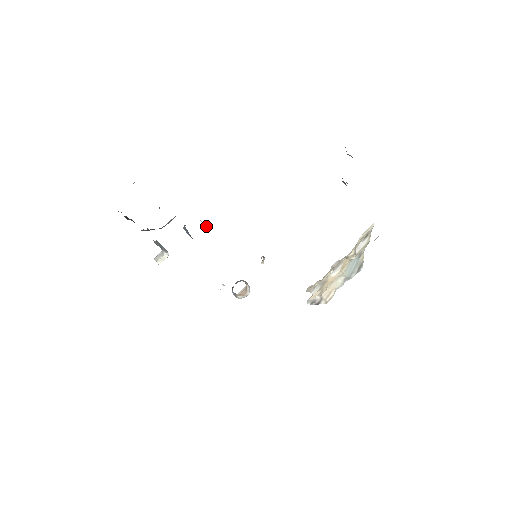
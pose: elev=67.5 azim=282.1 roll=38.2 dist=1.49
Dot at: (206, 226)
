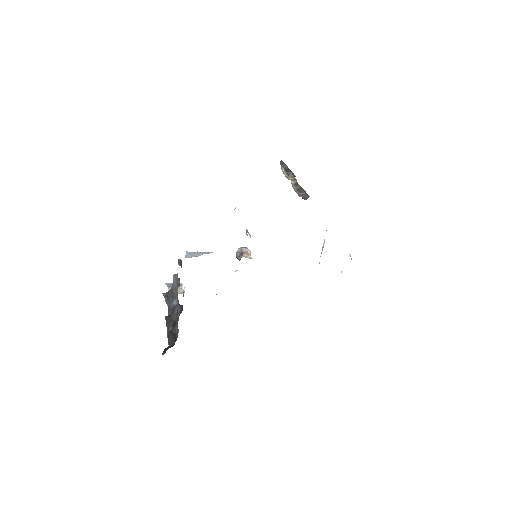
Dot at: (196, 254)
